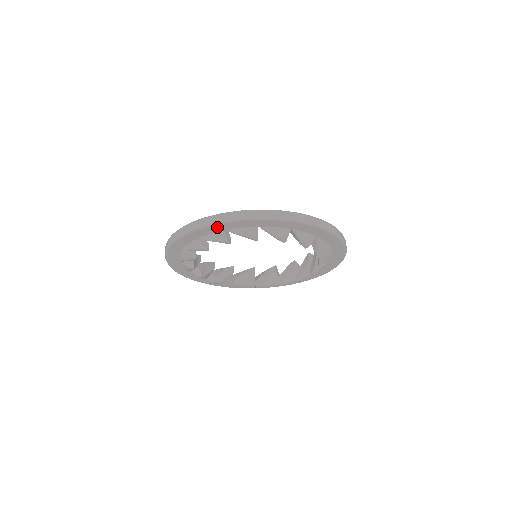
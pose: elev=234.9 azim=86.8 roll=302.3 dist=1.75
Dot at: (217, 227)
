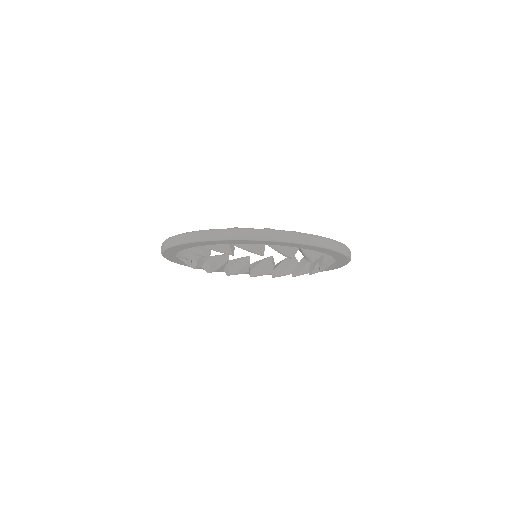
Dot at: (222, 241)
